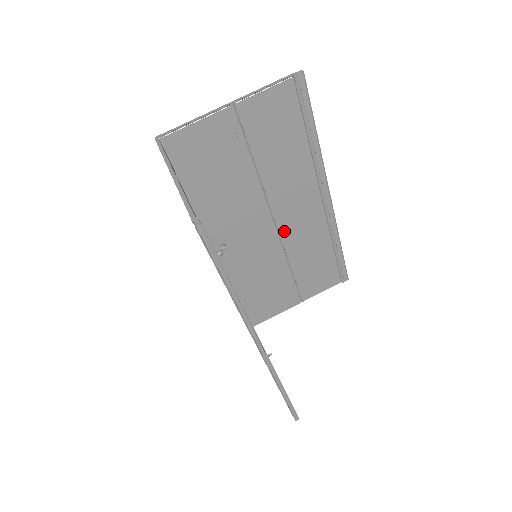
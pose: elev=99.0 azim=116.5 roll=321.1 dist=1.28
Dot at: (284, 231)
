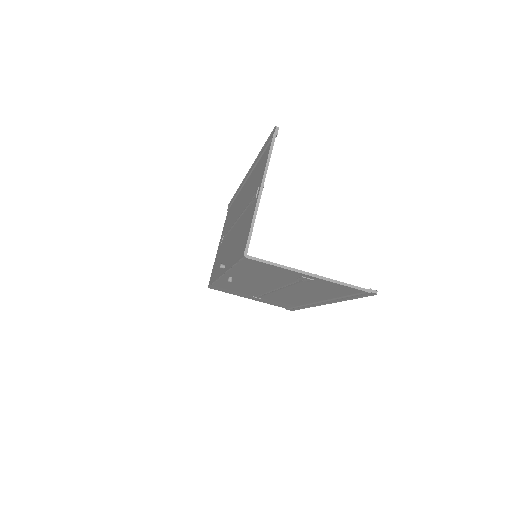
Dot at: occluded
